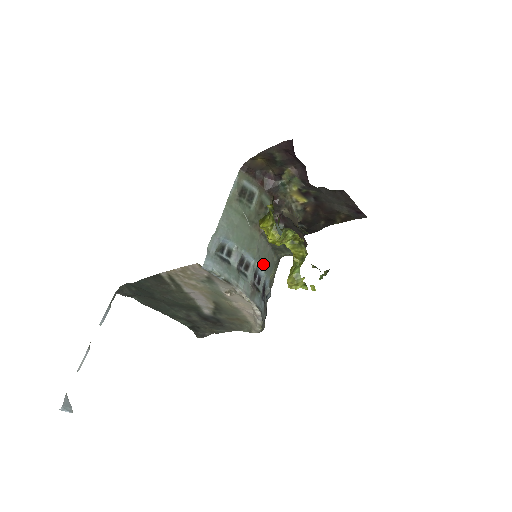
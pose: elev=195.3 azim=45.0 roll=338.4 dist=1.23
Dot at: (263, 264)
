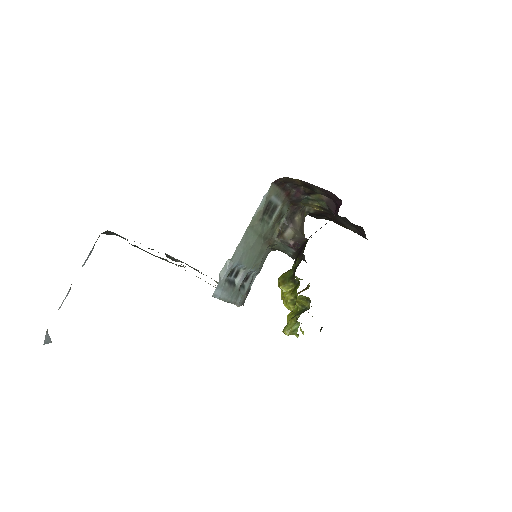
Dot at: occluded
